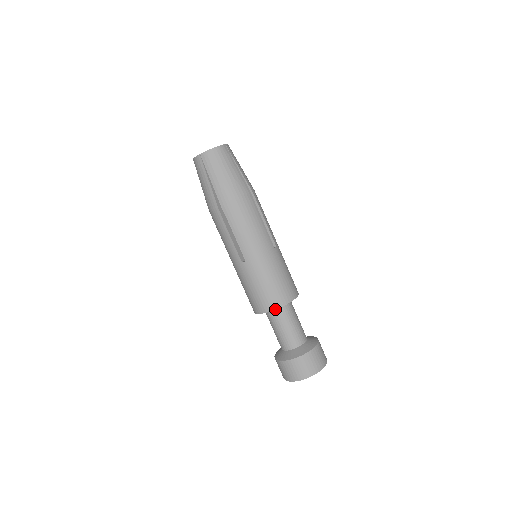
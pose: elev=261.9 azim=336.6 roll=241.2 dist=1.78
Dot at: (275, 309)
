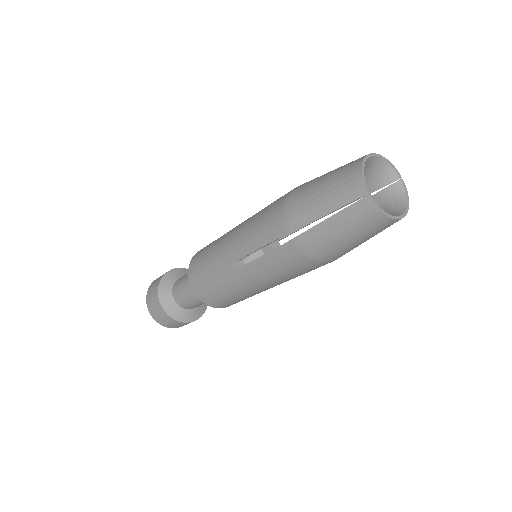
Dot at: (201, 300)
